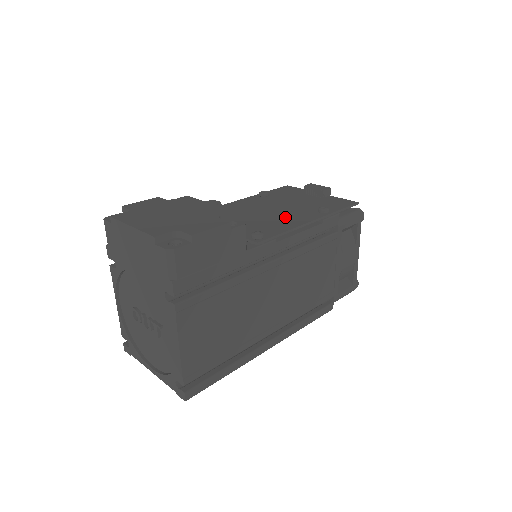
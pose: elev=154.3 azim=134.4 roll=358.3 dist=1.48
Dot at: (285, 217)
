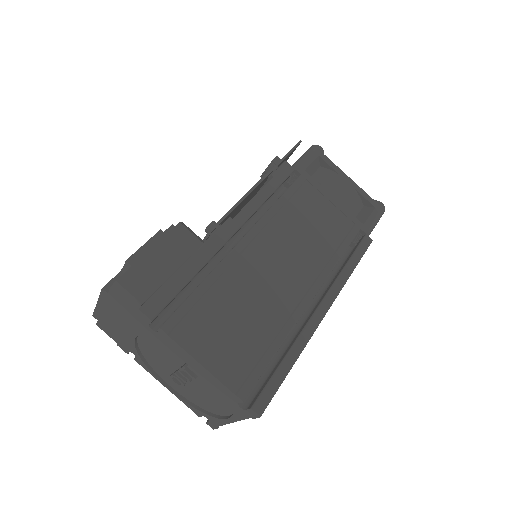
Dot at: occluded
